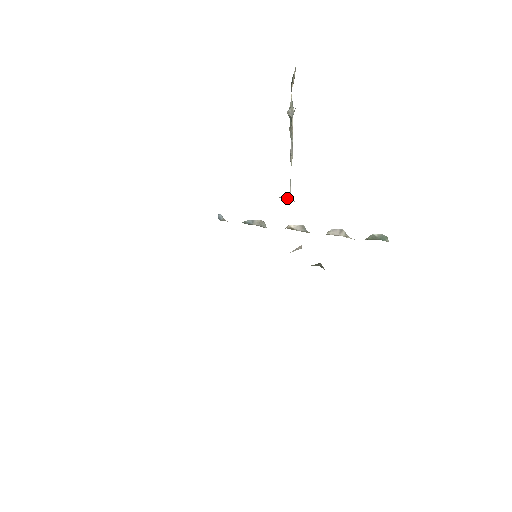
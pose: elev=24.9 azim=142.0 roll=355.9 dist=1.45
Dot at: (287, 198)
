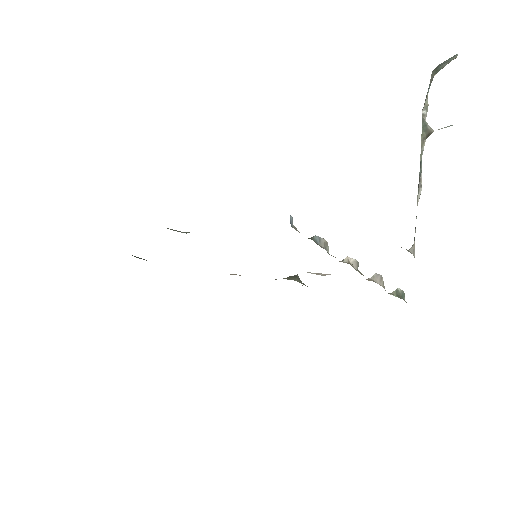
Dot at: occluded
